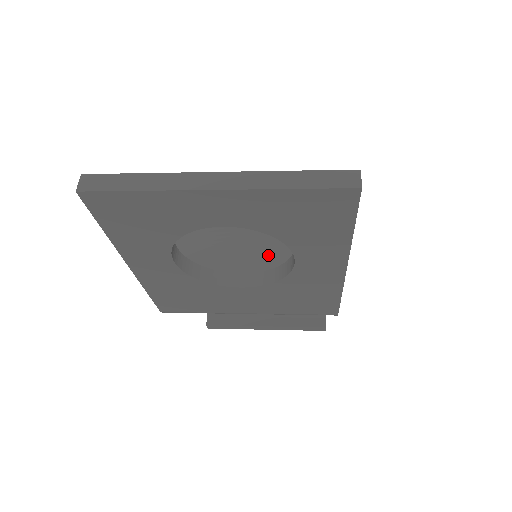
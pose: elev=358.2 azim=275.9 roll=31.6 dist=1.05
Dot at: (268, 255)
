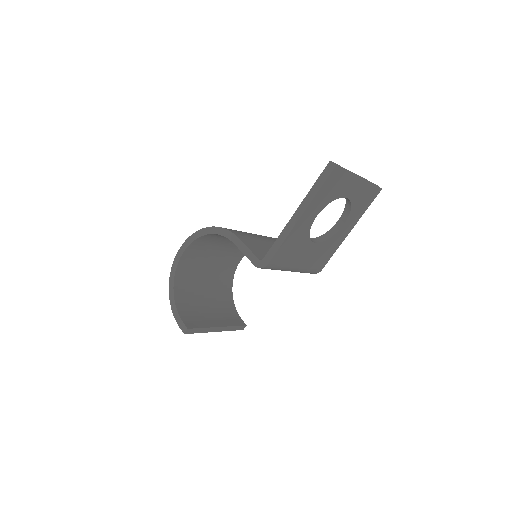
Dot at: occluded
